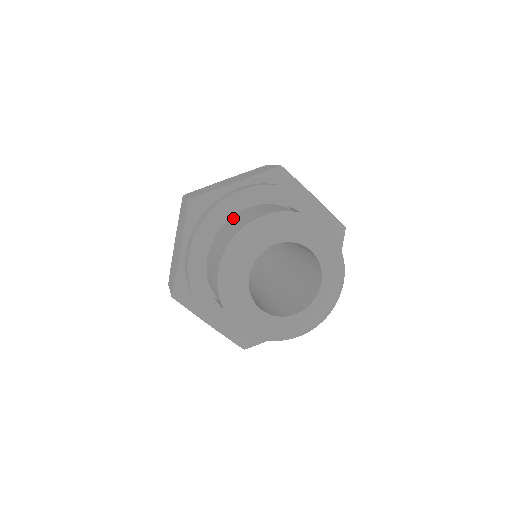
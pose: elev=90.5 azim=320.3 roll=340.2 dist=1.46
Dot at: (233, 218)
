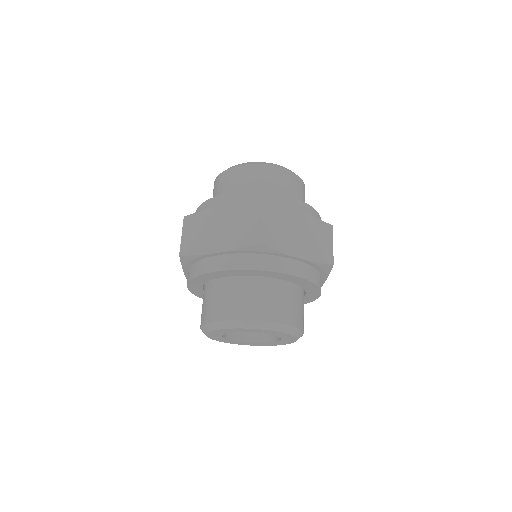
Dot at: (268, 278)
